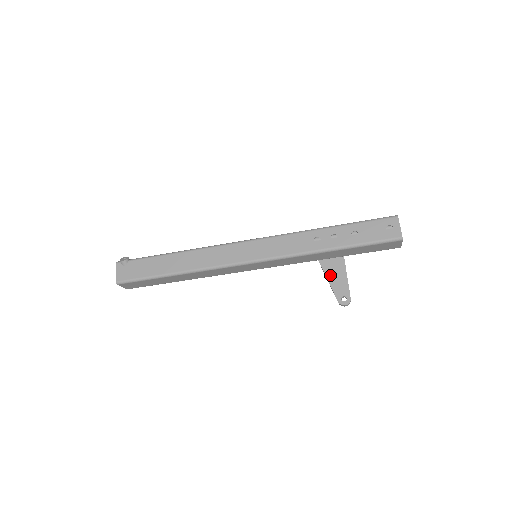
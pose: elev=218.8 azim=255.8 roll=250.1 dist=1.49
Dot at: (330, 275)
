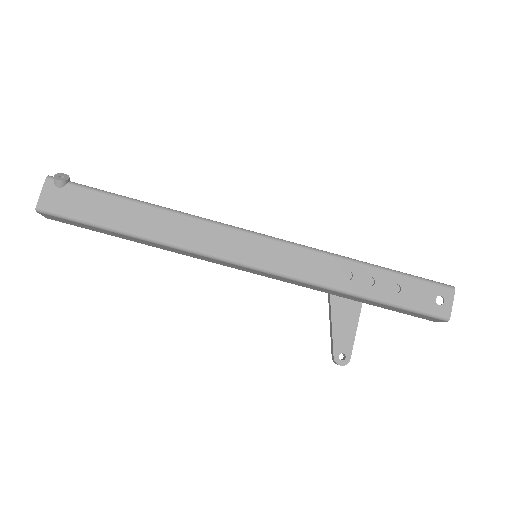
Dot at: (337, 319)
